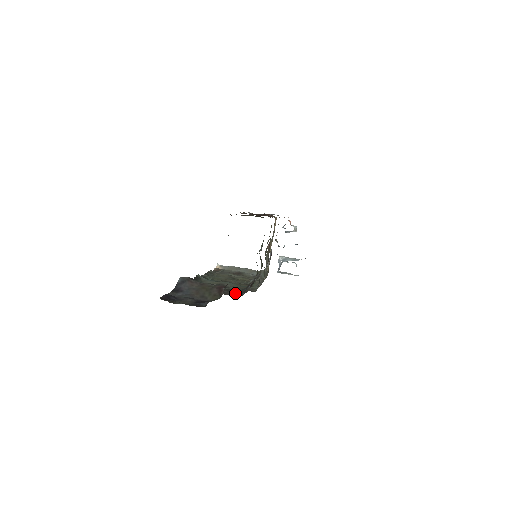
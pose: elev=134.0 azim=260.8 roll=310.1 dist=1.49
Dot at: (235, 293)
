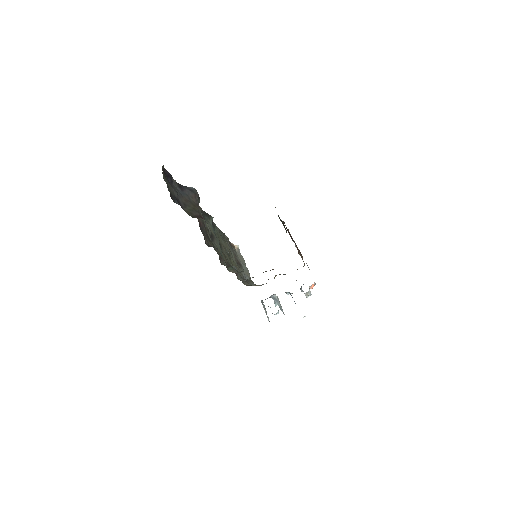
Dot at: (208, 241)
